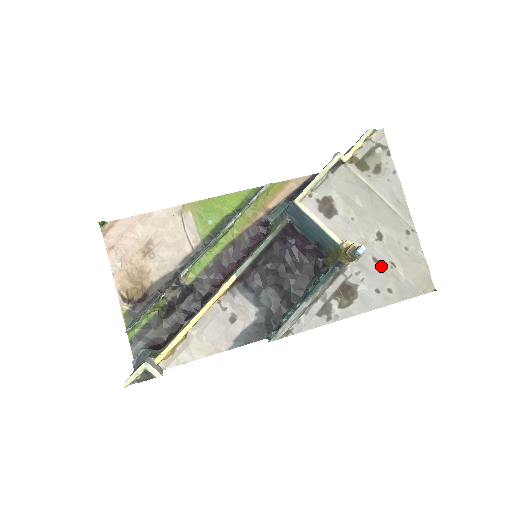
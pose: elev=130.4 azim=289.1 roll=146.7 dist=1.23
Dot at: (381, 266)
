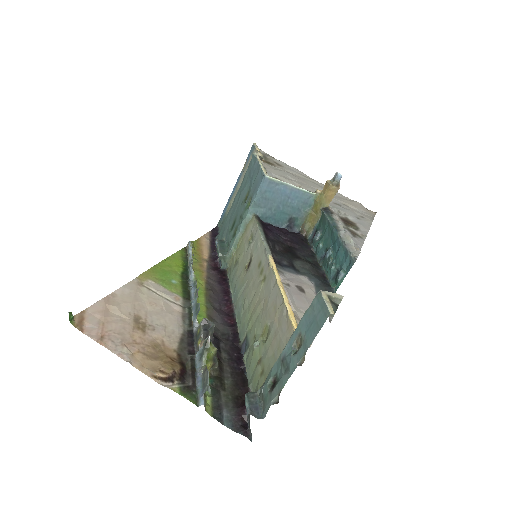
Dot at: (342, 206)
